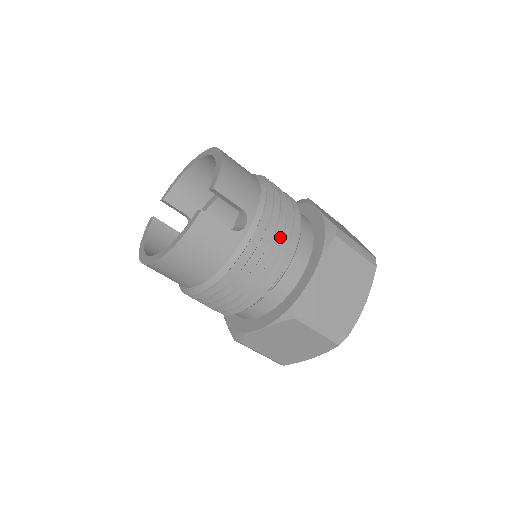
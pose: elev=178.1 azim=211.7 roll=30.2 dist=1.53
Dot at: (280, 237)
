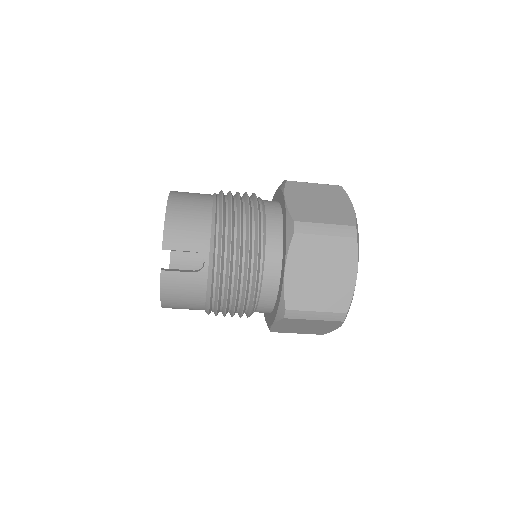
Dot at: (239, 259)
